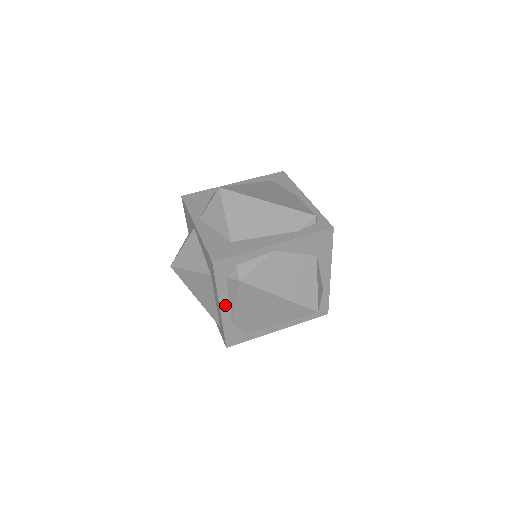
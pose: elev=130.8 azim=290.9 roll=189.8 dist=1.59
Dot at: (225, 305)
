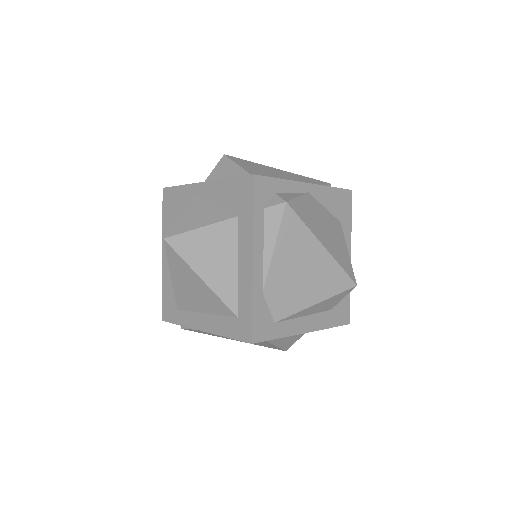
Dot at: (258, 256)
